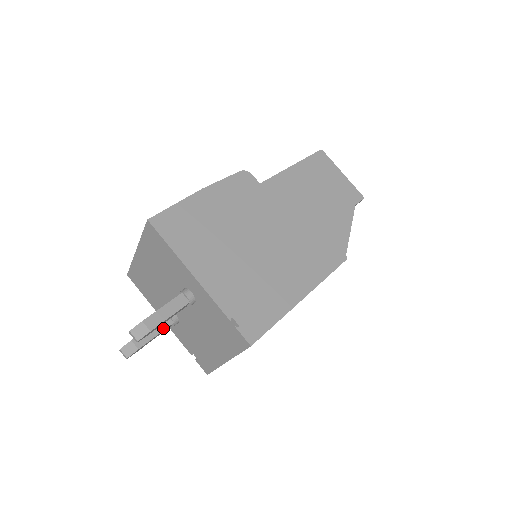
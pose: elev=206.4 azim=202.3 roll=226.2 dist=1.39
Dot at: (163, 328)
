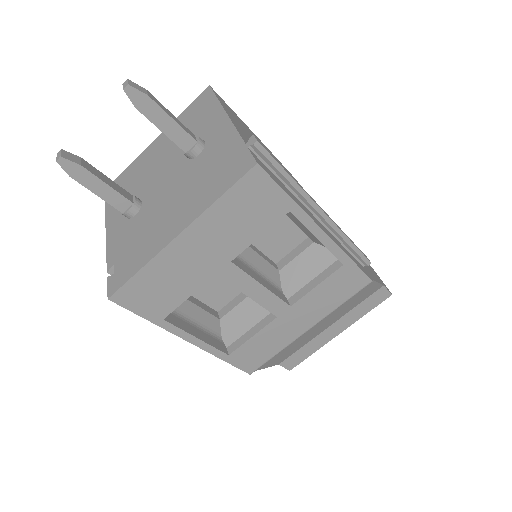
Dot at: (120, 192)
